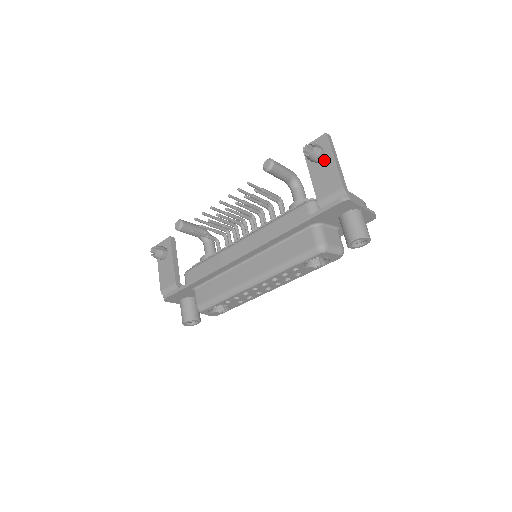
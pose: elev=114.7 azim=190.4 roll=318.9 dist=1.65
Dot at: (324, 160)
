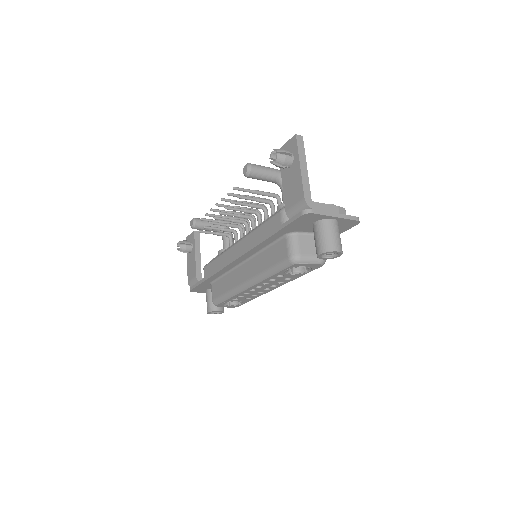
Dot at: (292, 166)
